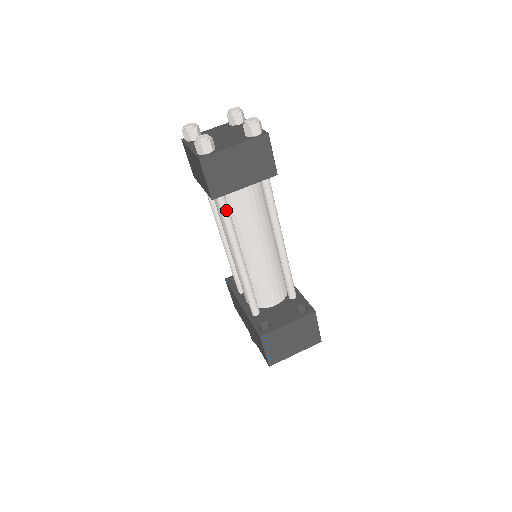
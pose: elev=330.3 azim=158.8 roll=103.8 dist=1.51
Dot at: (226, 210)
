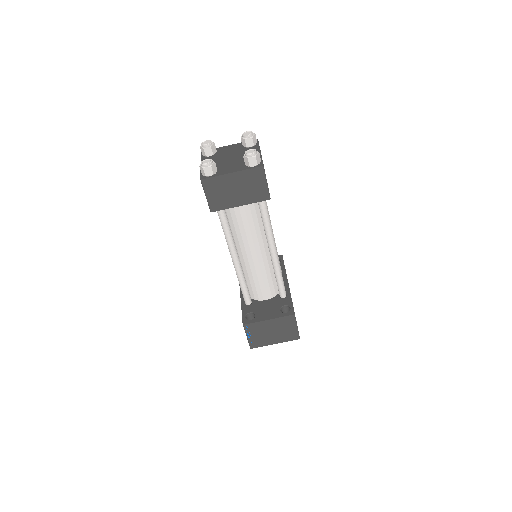
Dot at: (224, 220)
